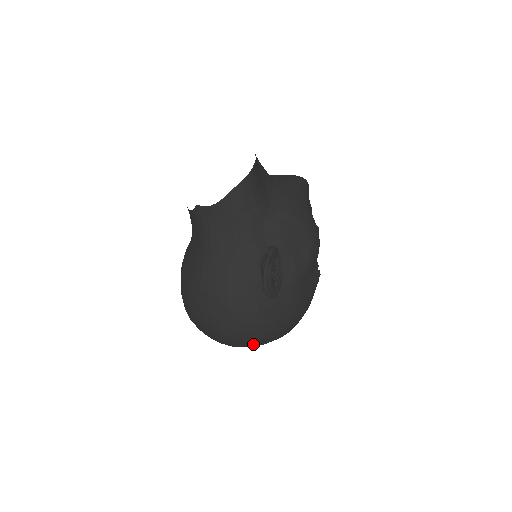
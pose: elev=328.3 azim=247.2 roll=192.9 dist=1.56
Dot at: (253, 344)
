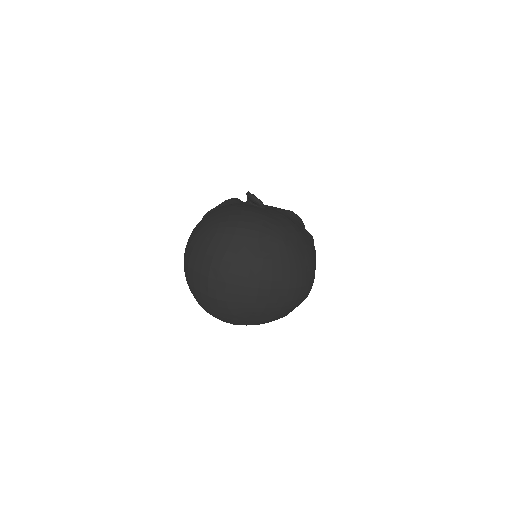
Dot at: (245, 231)
